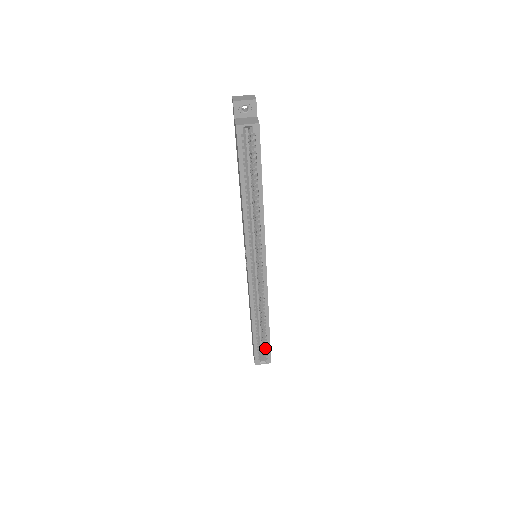
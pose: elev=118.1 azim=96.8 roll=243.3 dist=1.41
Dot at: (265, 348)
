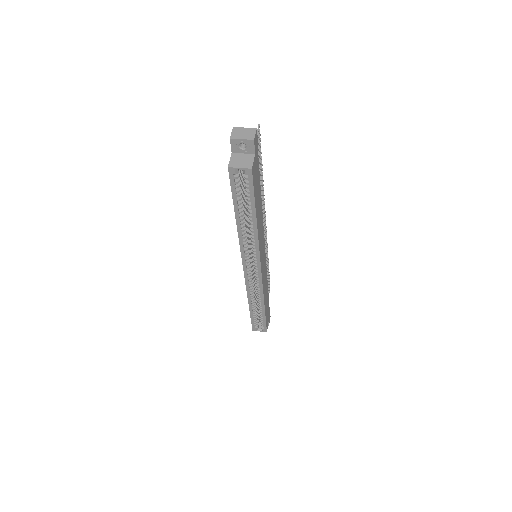
Dot at: (262, 321)
